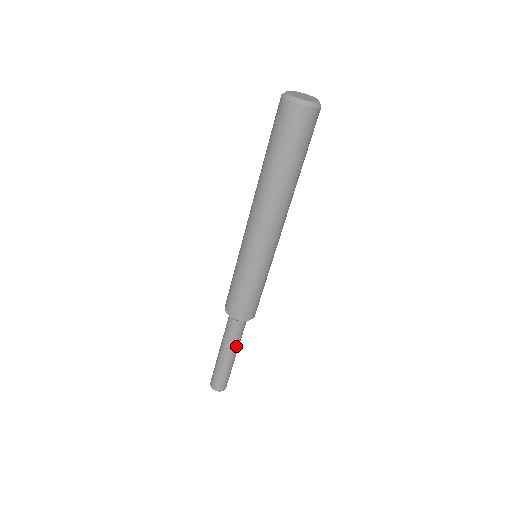
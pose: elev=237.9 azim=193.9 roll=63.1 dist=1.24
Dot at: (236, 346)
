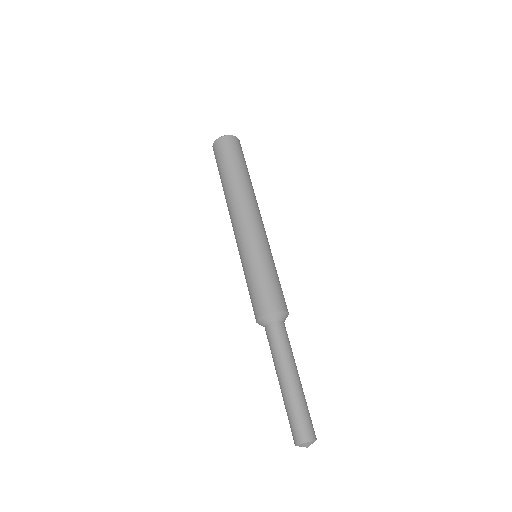
Dot at: (281, 360)
